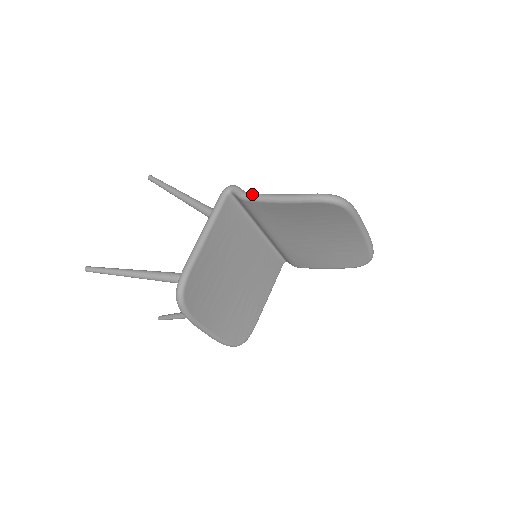
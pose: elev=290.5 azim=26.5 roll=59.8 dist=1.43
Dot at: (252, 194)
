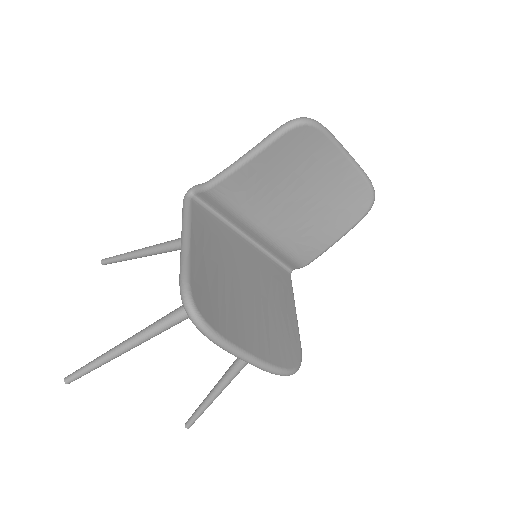
Dot at: (215, 176)
